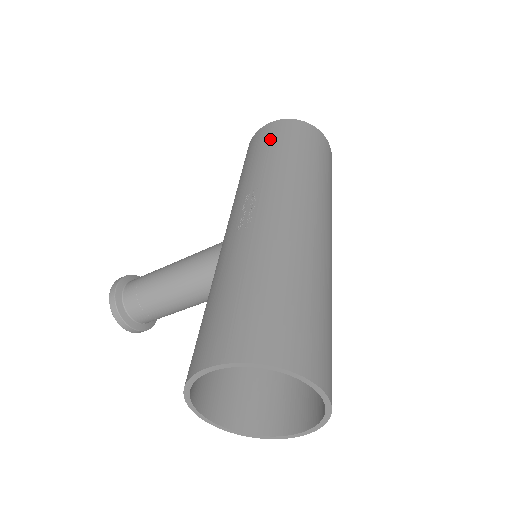
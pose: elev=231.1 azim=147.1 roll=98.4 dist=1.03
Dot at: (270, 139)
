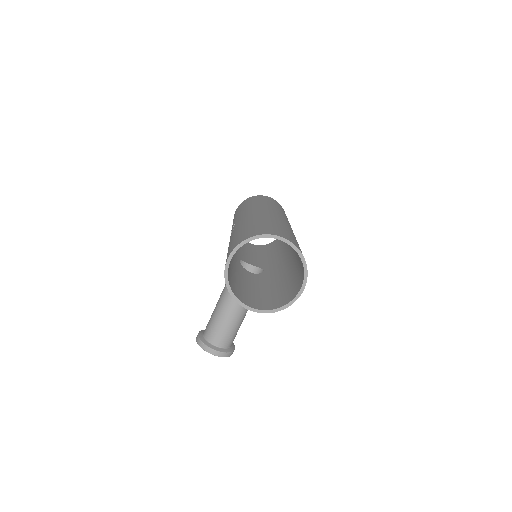
Dot at: occluded
